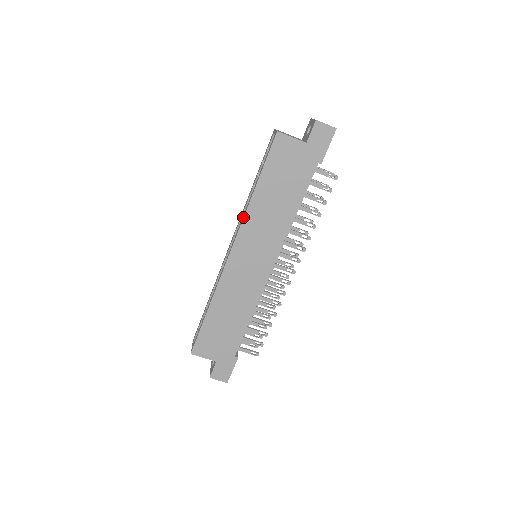
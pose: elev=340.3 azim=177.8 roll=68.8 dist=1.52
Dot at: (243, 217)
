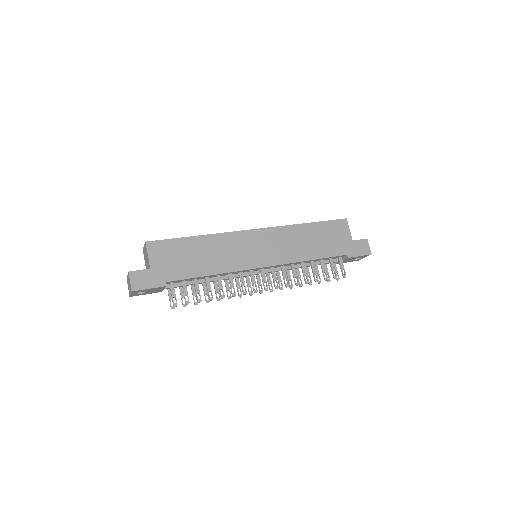
Dot at: (285, 225)
